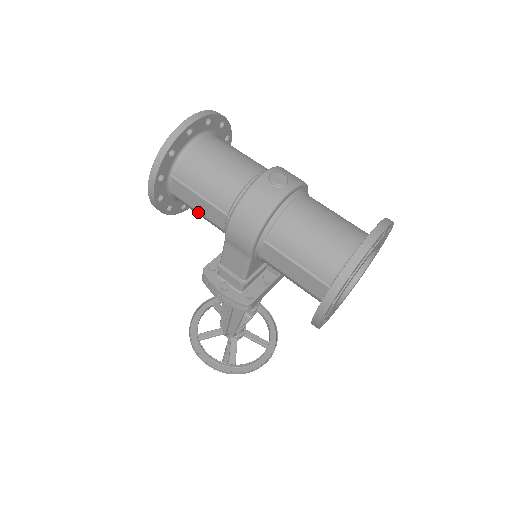
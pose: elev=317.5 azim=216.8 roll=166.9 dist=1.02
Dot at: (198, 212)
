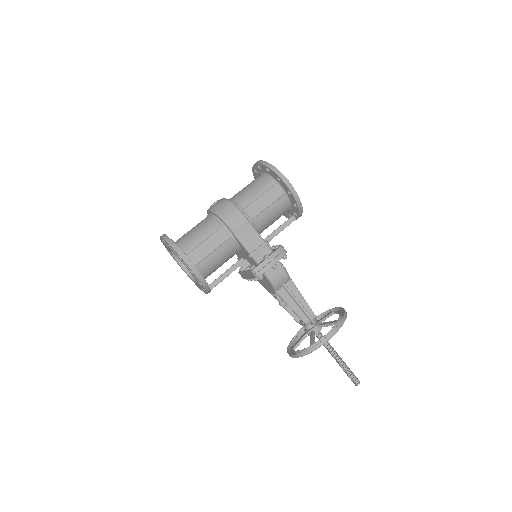
Dot at: (214, 253)
